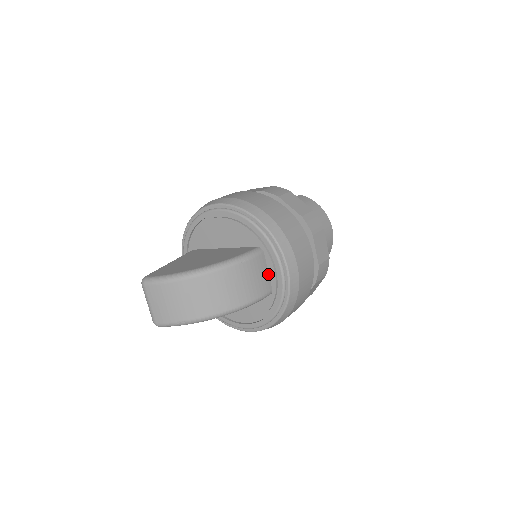
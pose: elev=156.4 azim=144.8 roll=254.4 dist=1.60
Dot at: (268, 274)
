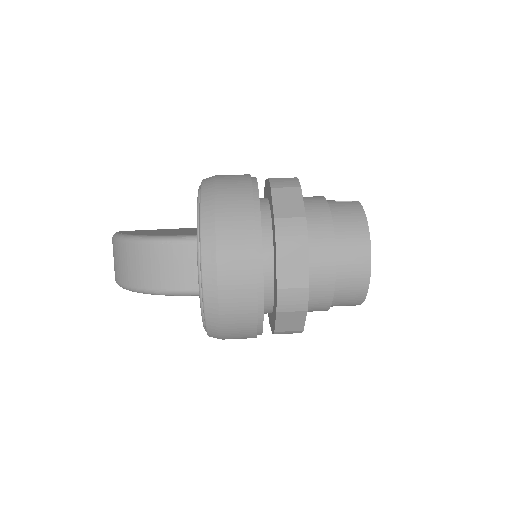
Dot at: occluded
